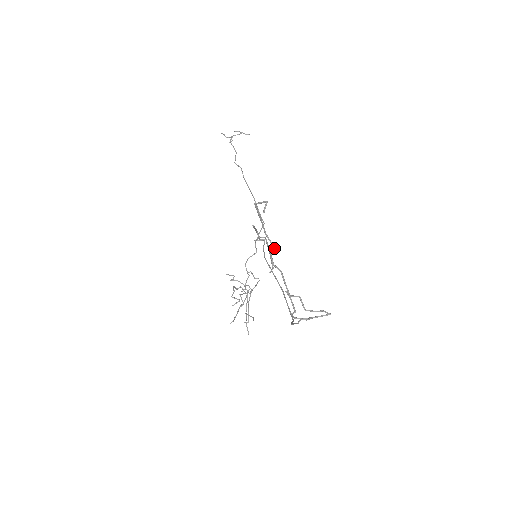
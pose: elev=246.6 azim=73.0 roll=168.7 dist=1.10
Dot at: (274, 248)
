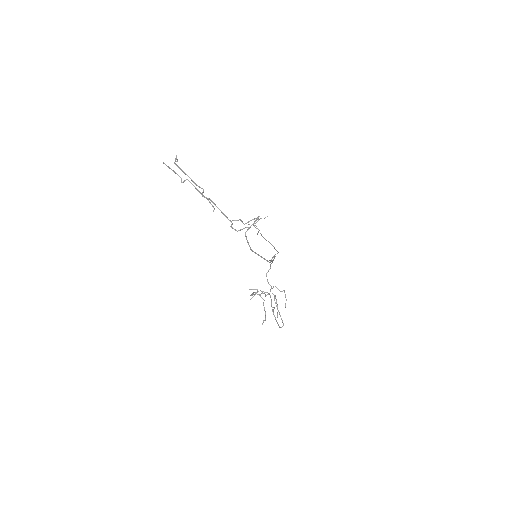
Dot at: (203, 189)
